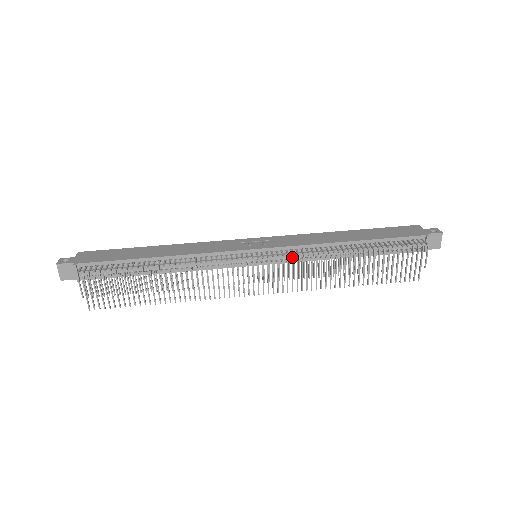
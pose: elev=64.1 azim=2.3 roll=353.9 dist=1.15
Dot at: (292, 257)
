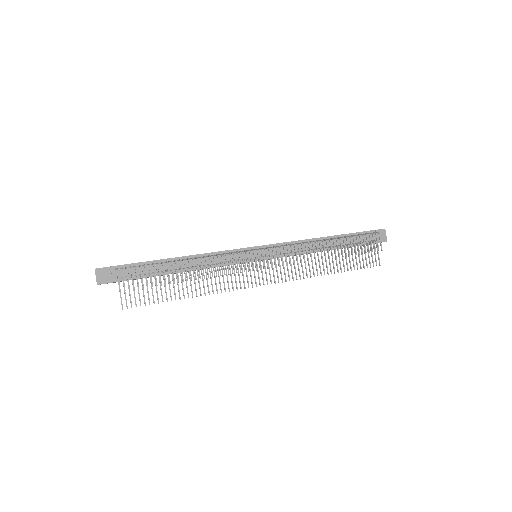
Dot at: occluded
